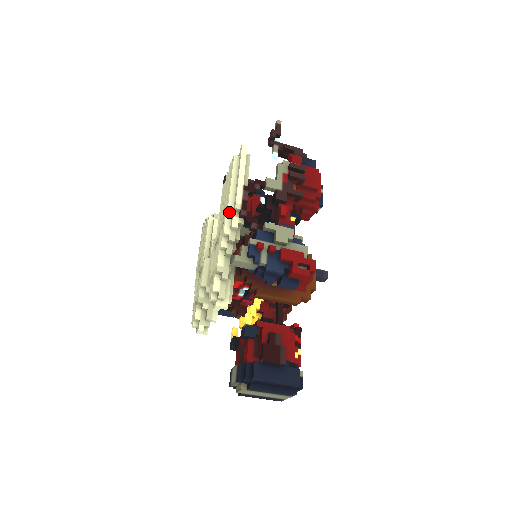
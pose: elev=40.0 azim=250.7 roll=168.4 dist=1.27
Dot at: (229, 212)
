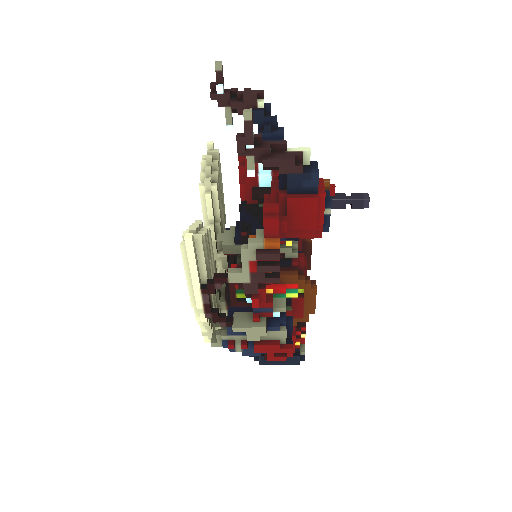
Dot at: (195, 305)
